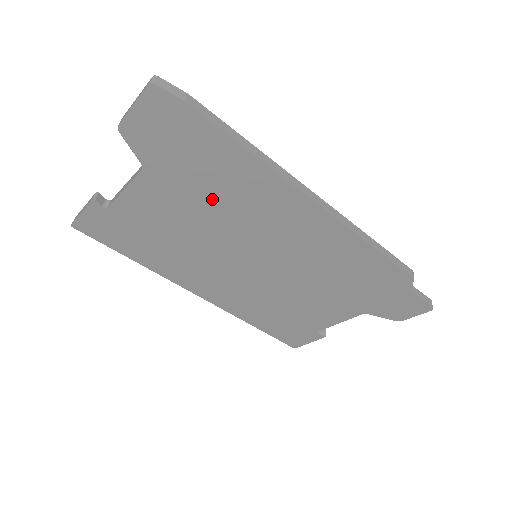
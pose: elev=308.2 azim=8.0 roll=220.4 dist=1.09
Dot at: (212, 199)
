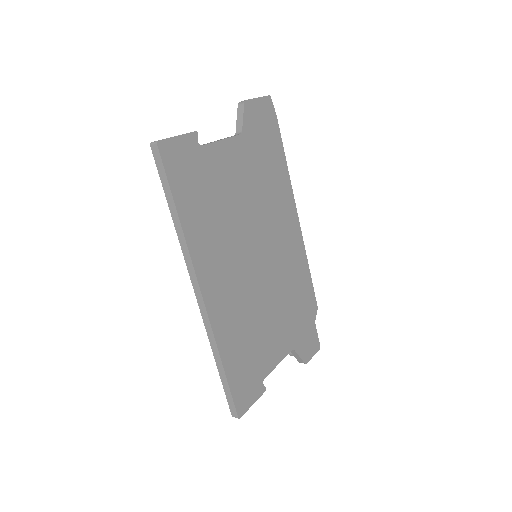
Dot at: (261, 183)
